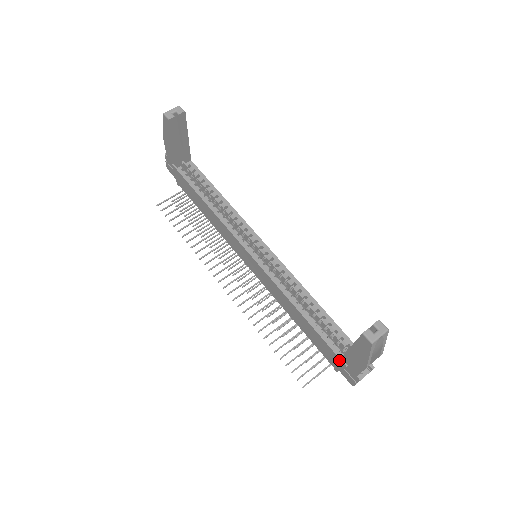
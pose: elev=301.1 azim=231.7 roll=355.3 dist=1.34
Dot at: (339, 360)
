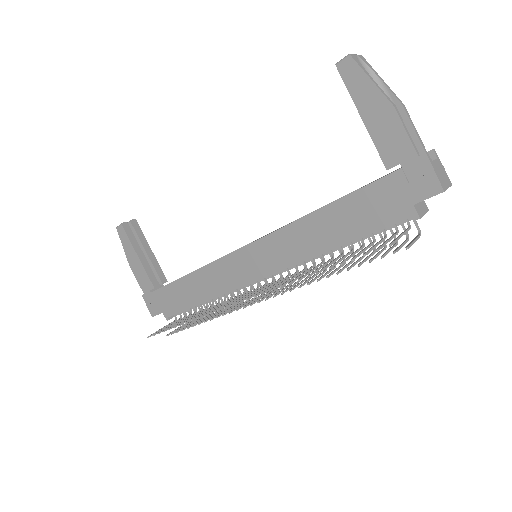
Dot at: (391, 179)
